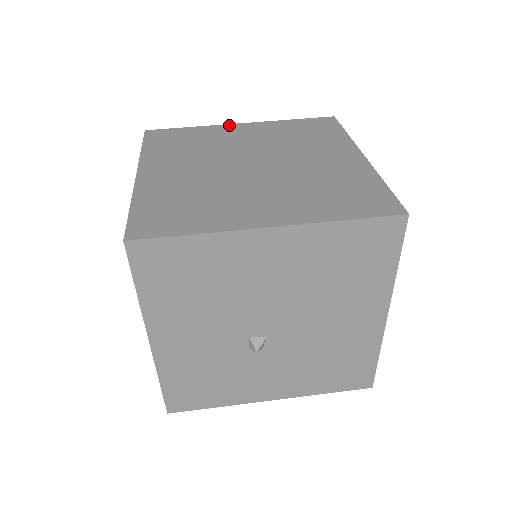
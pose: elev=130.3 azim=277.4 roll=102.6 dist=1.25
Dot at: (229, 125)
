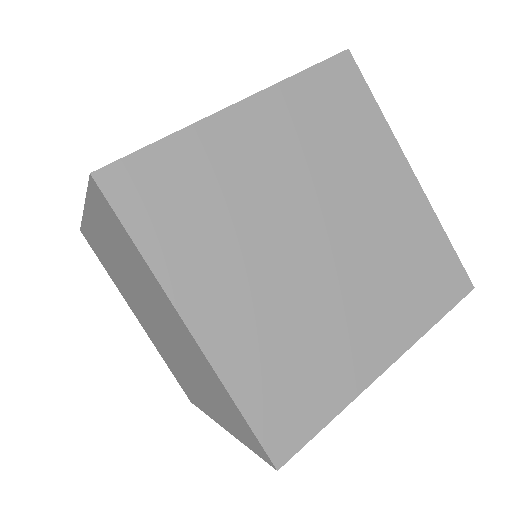
Dot at: (223, 116)
